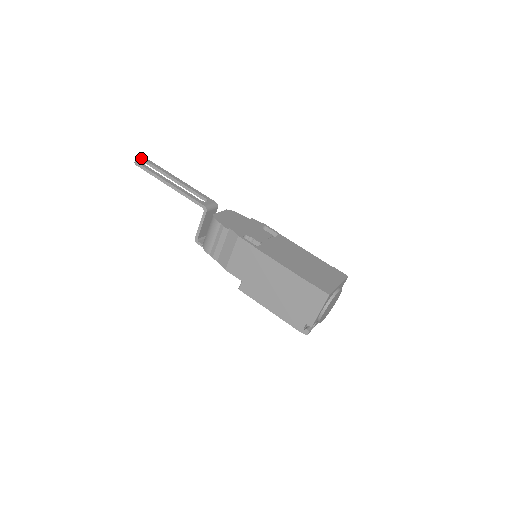
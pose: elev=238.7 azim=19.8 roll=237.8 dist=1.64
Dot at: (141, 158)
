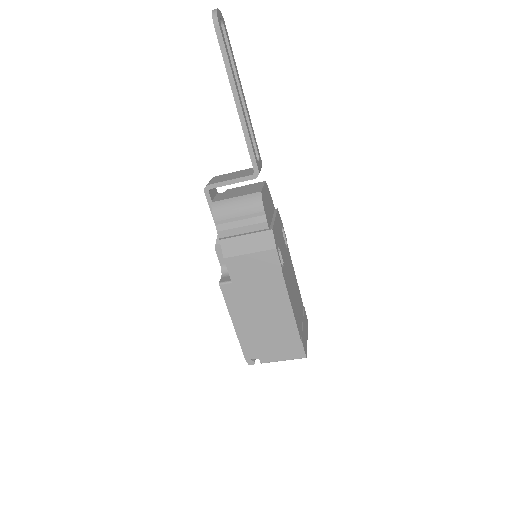
Dot at: (220, 11)
